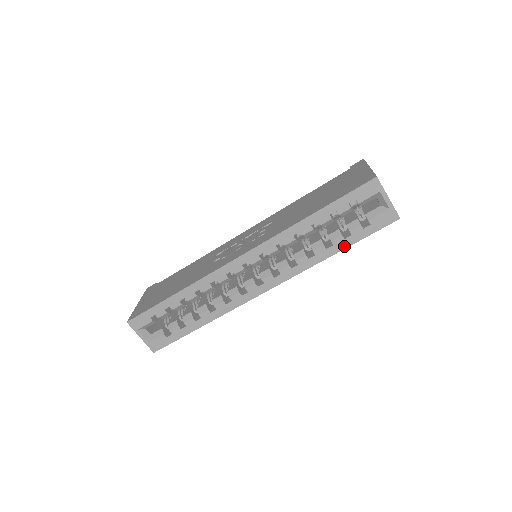
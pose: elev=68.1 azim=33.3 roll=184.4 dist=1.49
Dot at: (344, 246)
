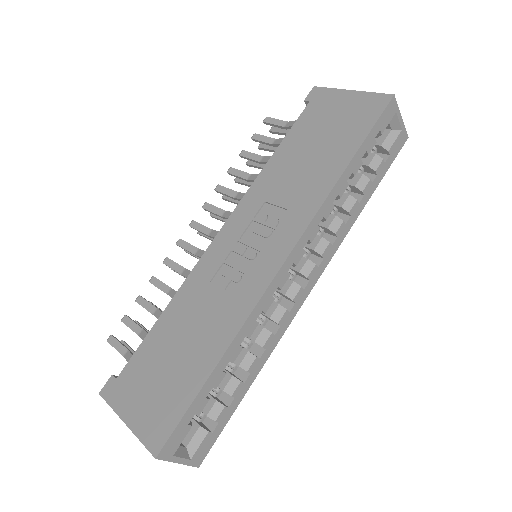
Dot at: (372, 192)
